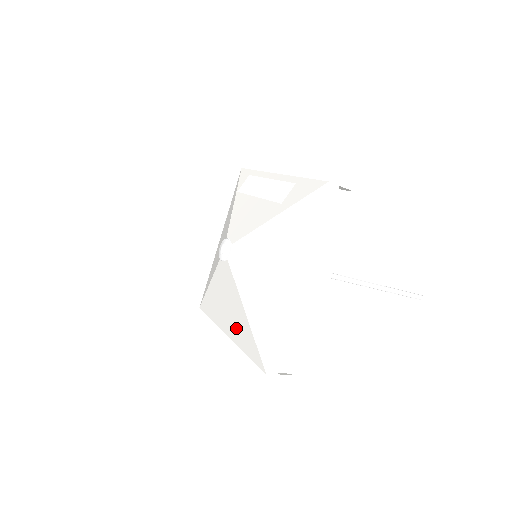
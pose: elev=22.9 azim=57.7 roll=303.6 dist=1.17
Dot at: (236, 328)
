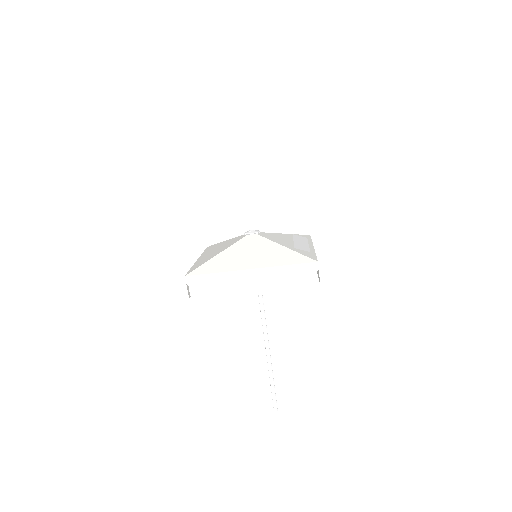
Dot at: (205, 258)
